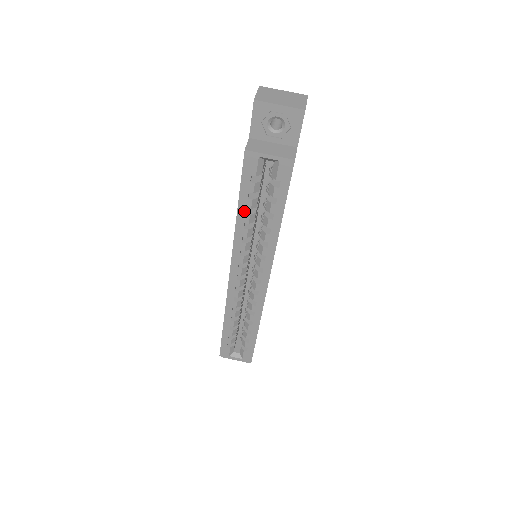
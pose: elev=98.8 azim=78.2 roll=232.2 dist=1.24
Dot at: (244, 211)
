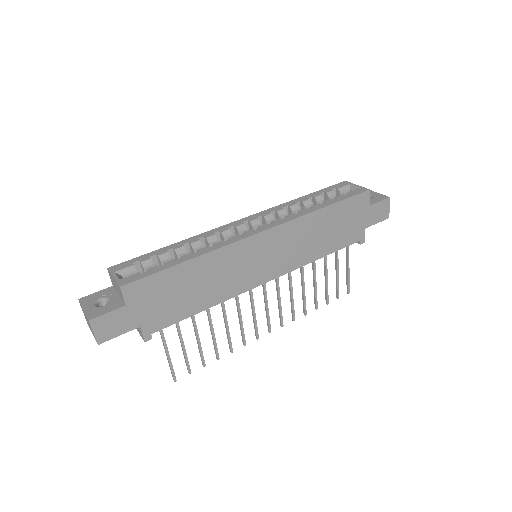
Dot at: (309, 197)
